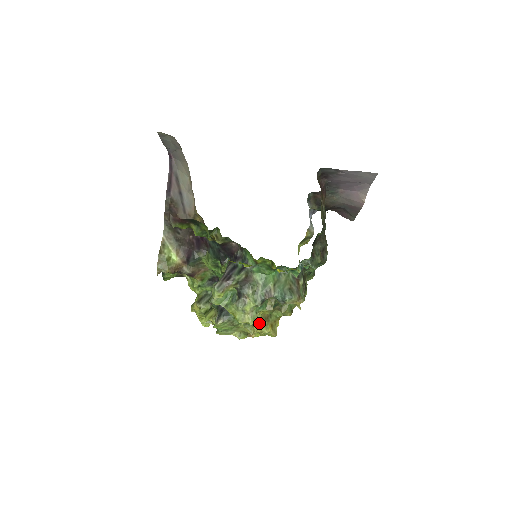
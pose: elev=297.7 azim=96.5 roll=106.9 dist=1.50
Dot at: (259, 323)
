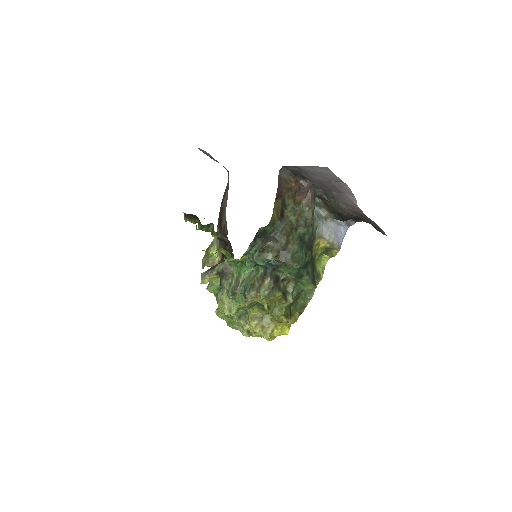
Dot at: (249, 320)
